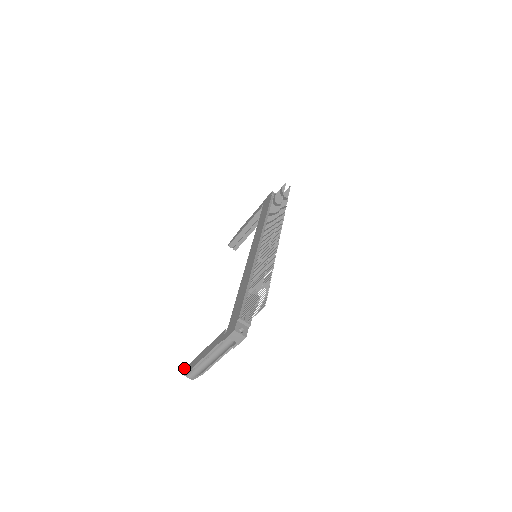
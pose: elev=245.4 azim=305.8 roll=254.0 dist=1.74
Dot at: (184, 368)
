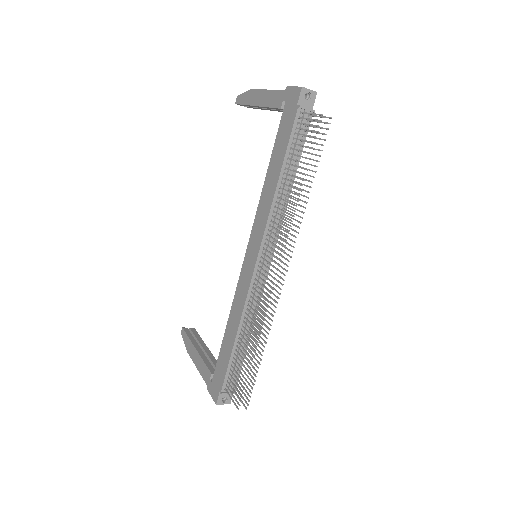
Dot at: (182, 328)
